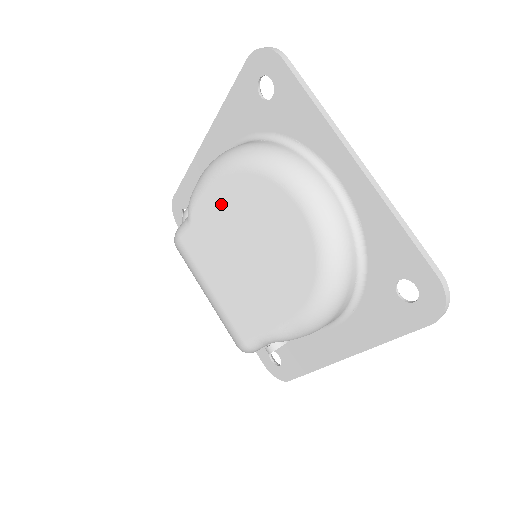
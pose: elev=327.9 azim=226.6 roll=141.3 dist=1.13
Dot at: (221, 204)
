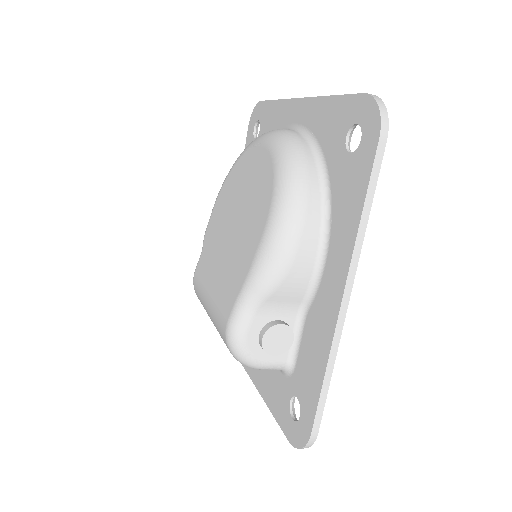
Dot at: (220, 207)
